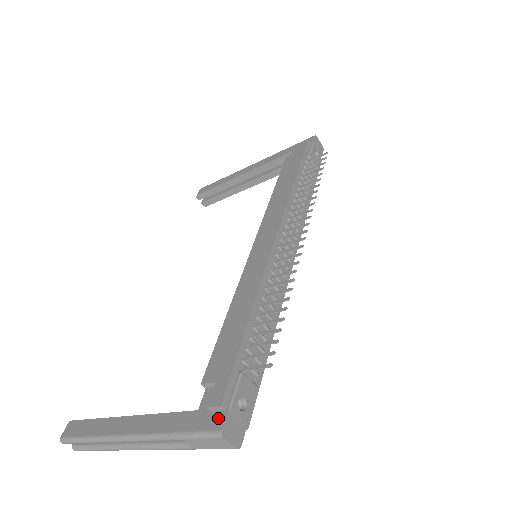
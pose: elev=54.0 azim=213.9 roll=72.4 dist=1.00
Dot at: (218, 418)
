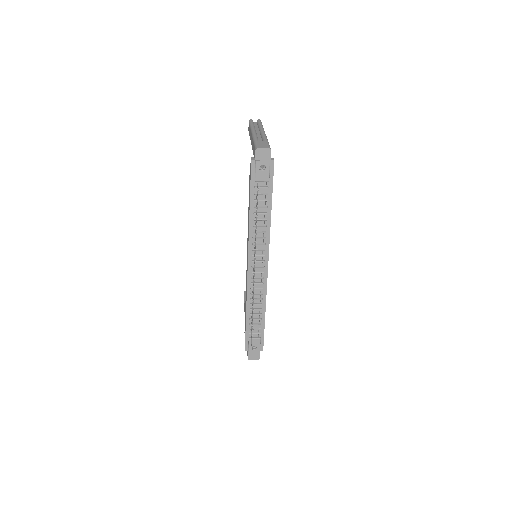
Dot at: (247, 352)
